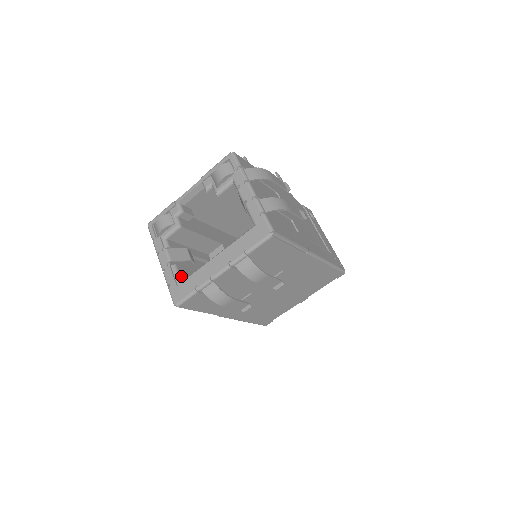
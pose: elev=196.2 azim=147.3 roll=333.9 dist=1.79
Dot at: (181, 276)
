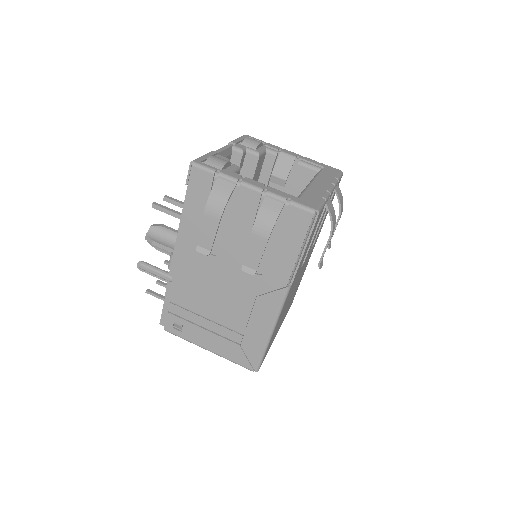
Dot at: occluded
